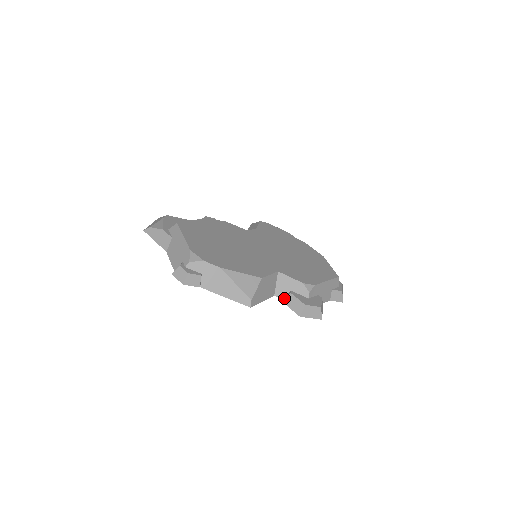
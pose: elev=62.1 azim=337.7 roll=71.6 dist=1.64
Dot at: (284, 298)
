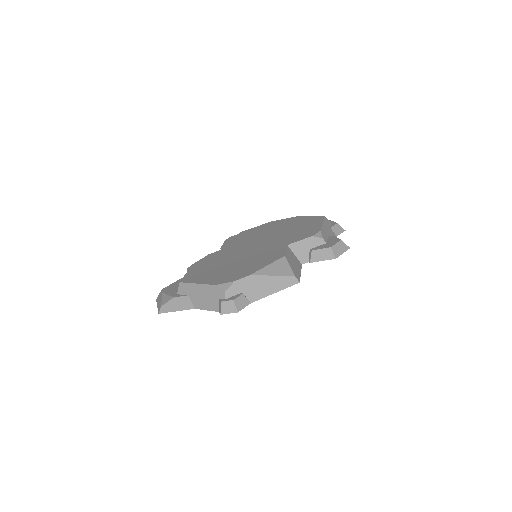
Dot at: (311, 259)
